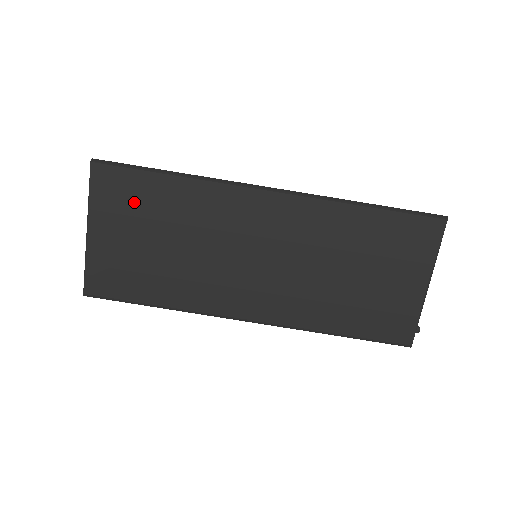
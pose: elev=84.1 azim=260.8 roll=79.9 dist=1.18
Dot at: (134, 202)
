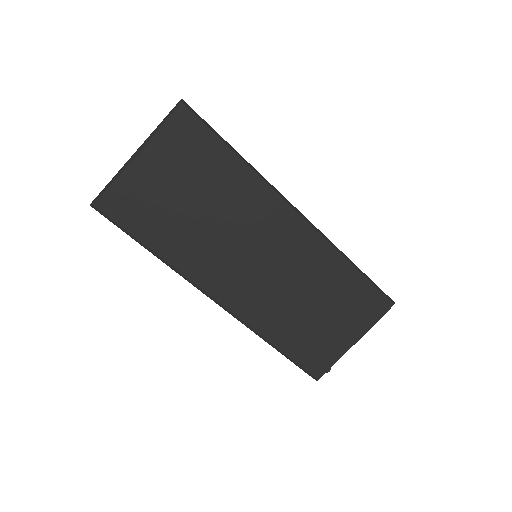
Dot at: (195, 157)
